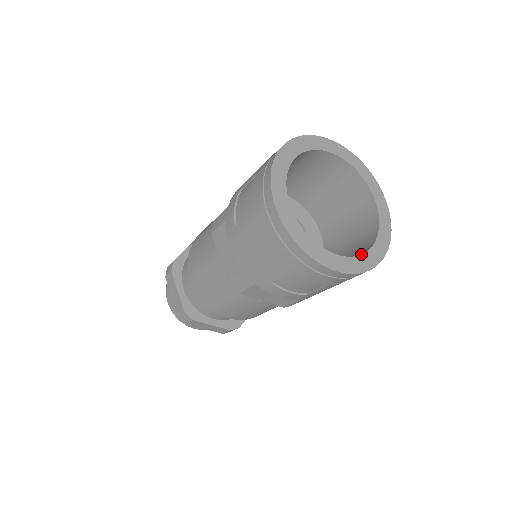
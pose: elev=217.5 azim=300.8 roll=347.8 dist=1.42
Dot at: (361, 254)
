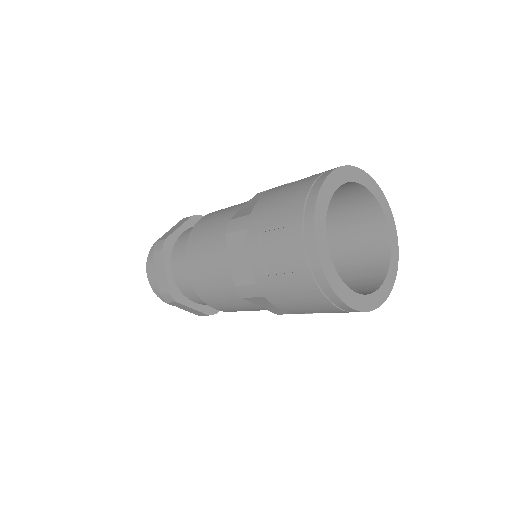
Dot at: occluded
